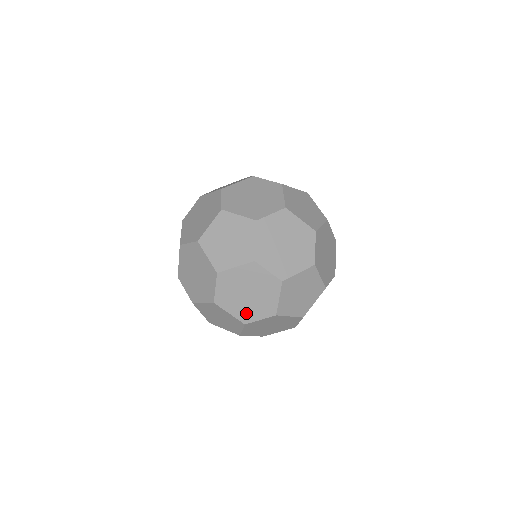
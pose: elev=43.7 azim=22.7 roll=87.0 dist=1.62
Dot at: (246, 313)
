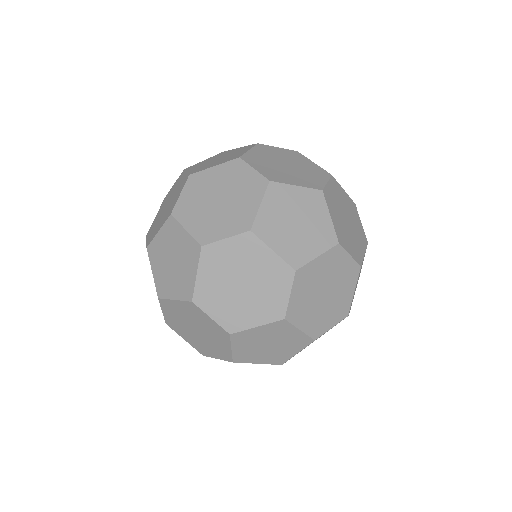
Dot at: (318, 323)
